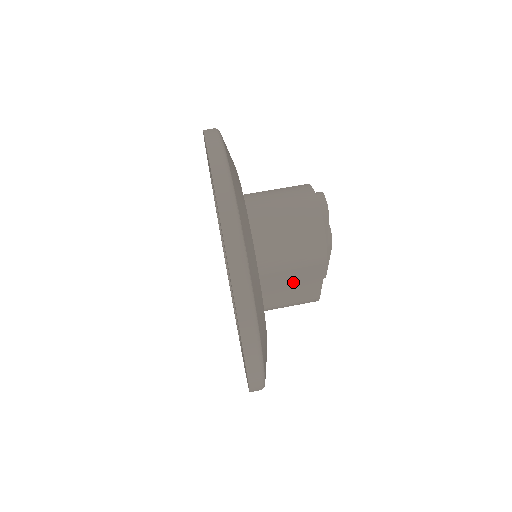
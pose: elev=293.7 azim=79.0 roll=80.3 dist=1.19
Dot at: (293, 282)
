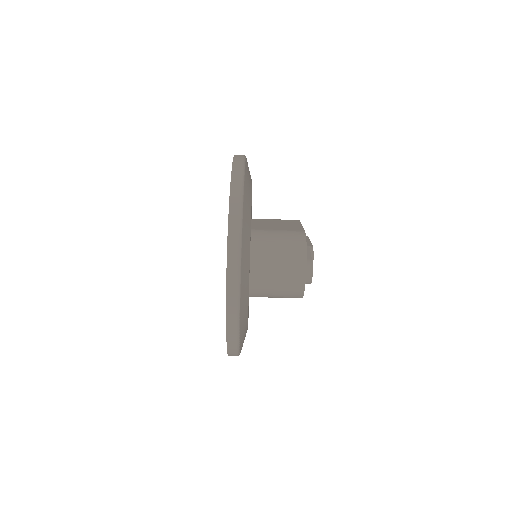
Dot at: occluded
